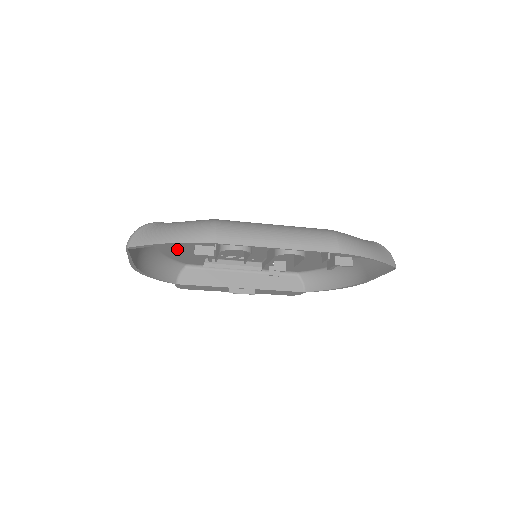
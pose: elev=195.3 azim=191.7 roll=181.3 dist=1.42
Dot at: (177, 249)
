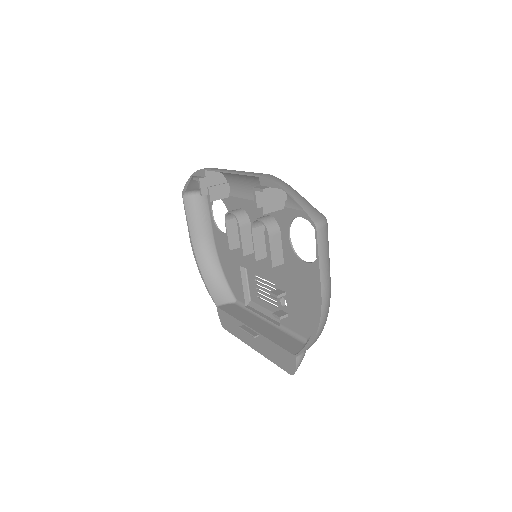
Dot at: (225, 254)
